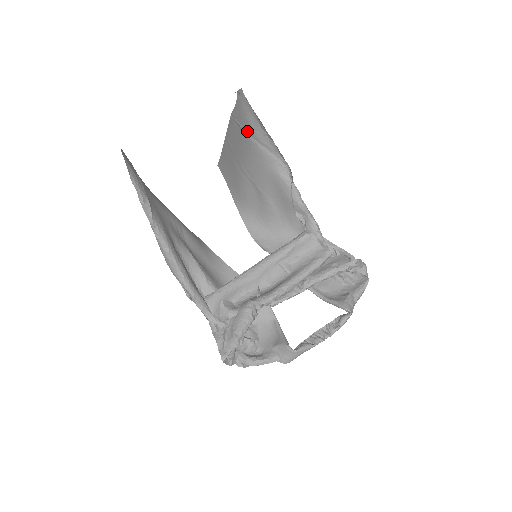
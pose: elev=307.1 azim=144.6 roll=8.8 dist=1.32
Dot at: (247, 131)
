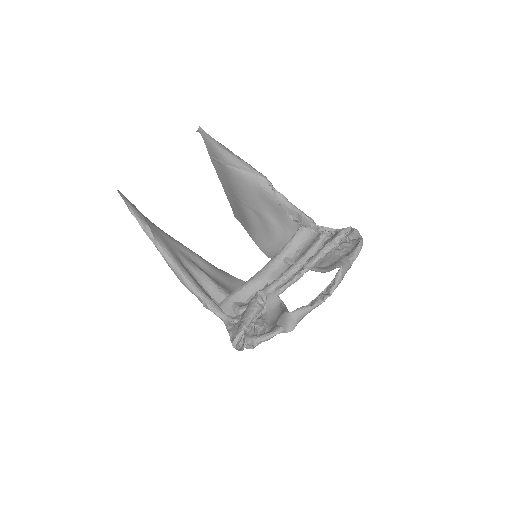
Dot at: (223, 162)
